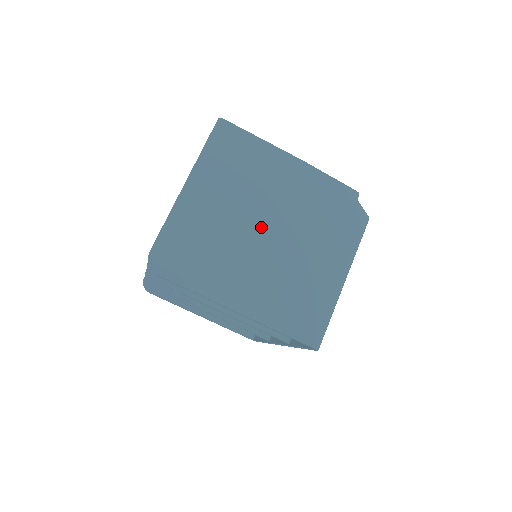
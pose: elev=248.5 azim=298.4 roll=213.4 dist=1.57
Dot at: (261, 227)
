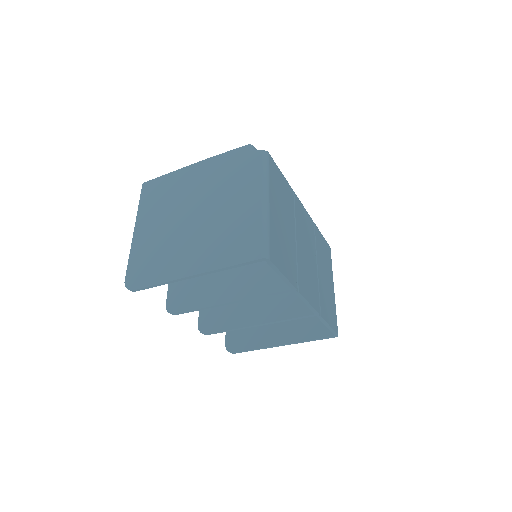
Dot at: (189, 216)
